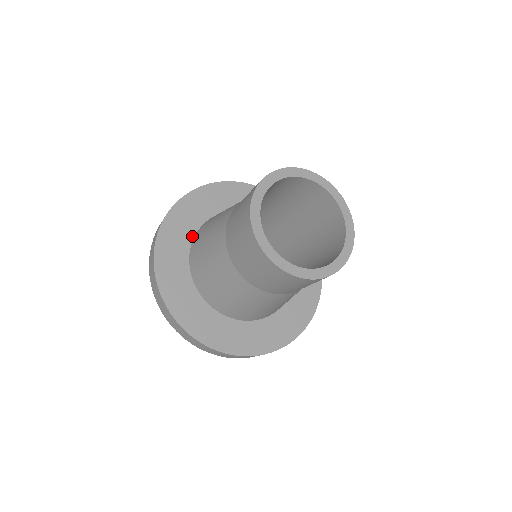
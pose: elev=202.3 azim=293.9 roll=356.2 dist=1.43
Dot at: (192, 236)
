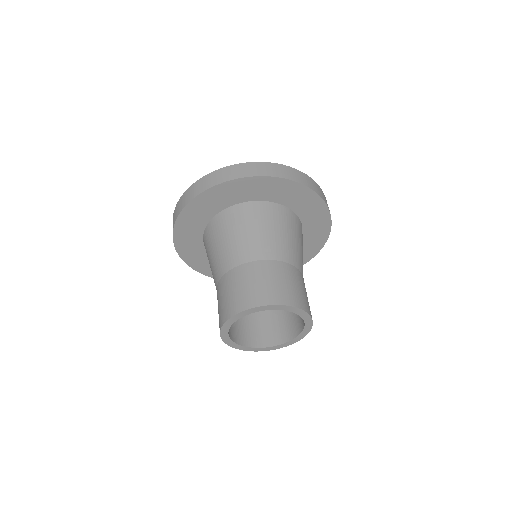
Dot at: (204, 225)
